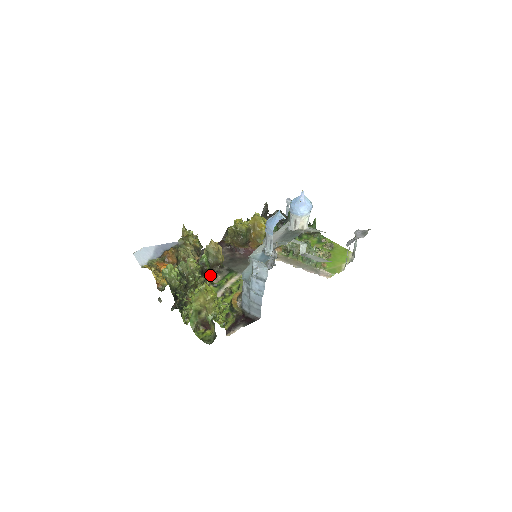
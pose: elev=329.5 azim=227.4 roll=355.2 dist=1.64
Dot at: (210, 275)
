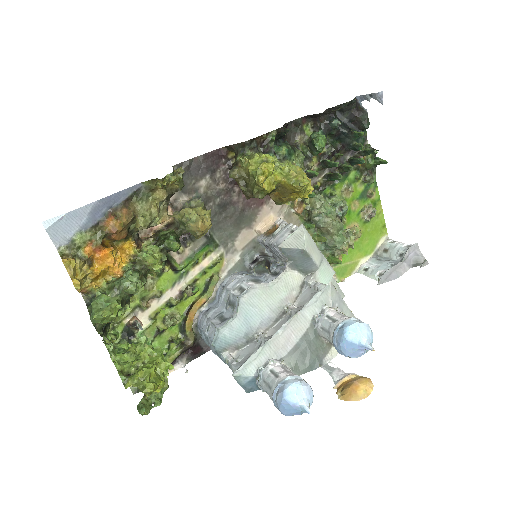
Dot at: occluded
